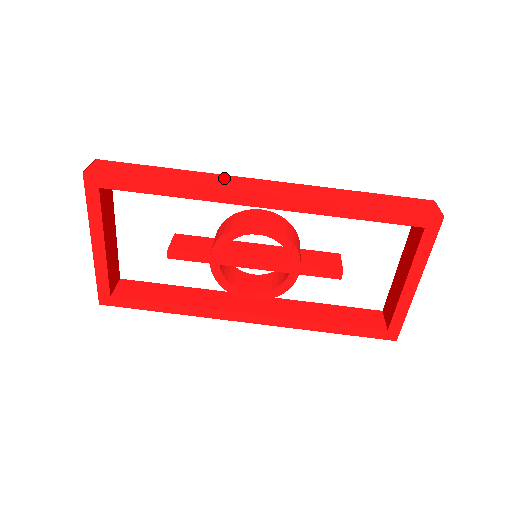
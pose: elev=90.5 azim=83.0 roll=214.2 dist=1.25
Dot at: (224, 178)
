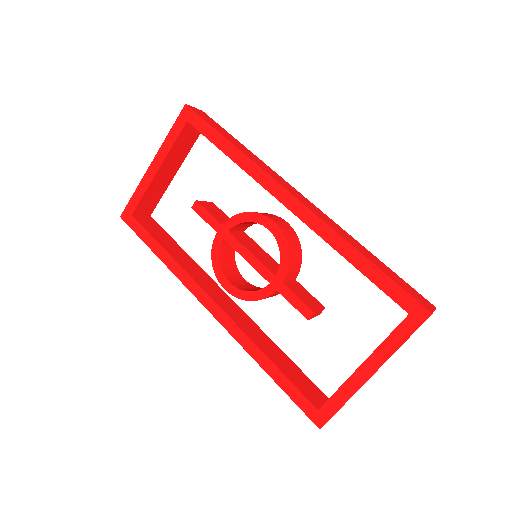
Dot at: (276, 174)
